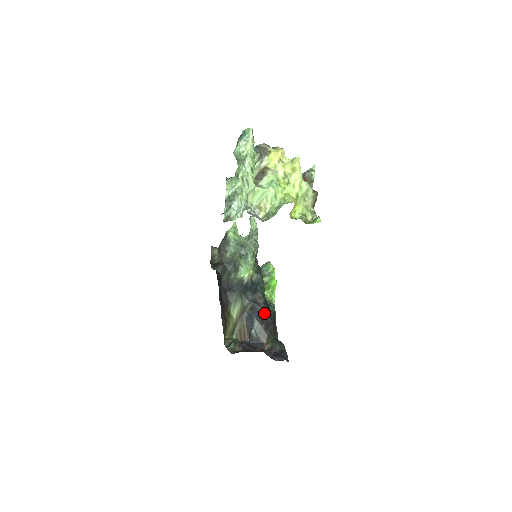
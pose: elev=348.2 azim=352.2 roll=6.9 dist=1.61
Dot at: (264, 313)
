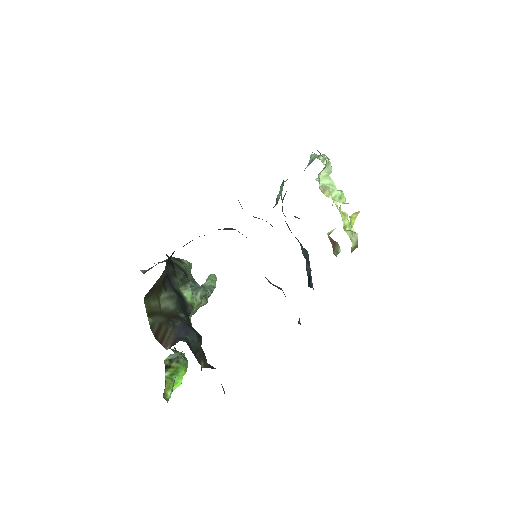
Dot at: occluded
